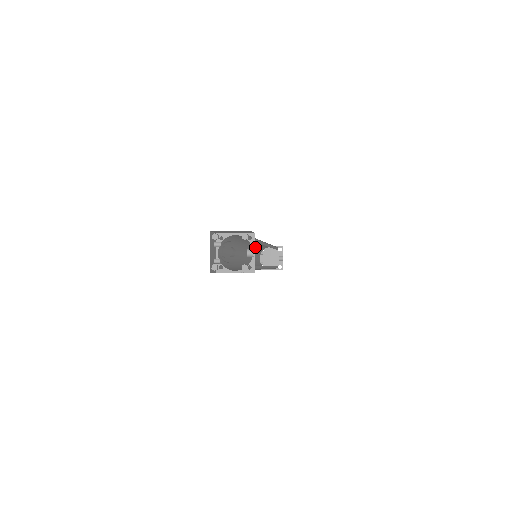
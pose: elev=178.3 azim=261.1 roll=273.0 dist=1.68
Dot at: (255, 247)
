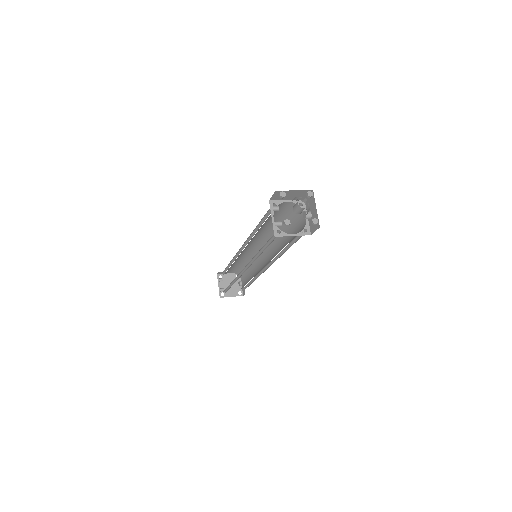
Dot at: (235, 260)
